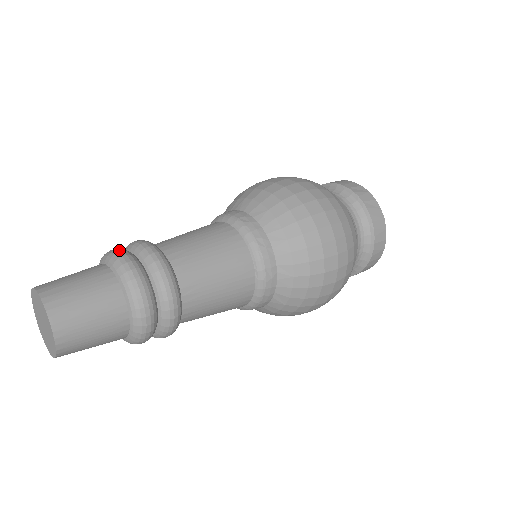
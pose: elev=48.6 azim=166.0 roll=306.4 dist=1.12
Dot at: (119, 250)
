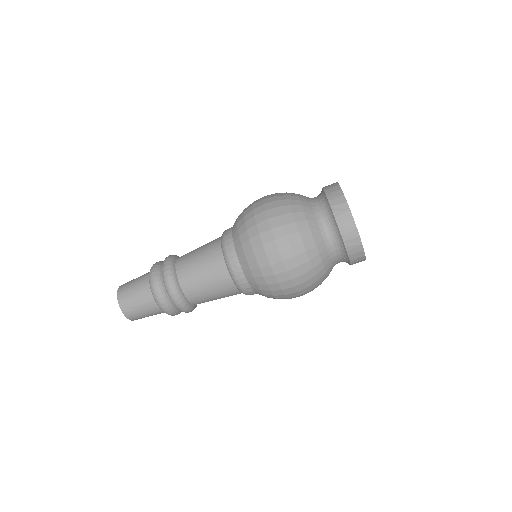
Dot at: (154, 270)
